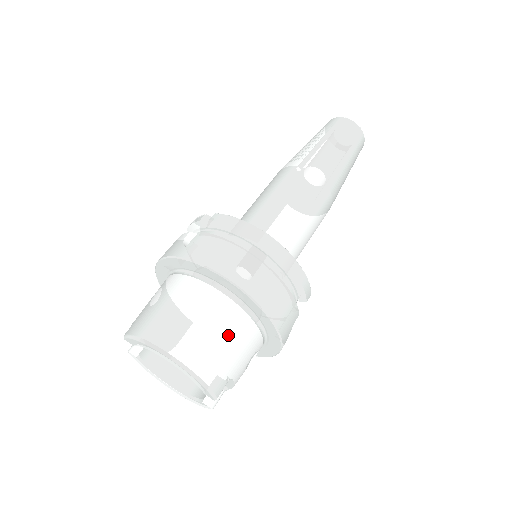
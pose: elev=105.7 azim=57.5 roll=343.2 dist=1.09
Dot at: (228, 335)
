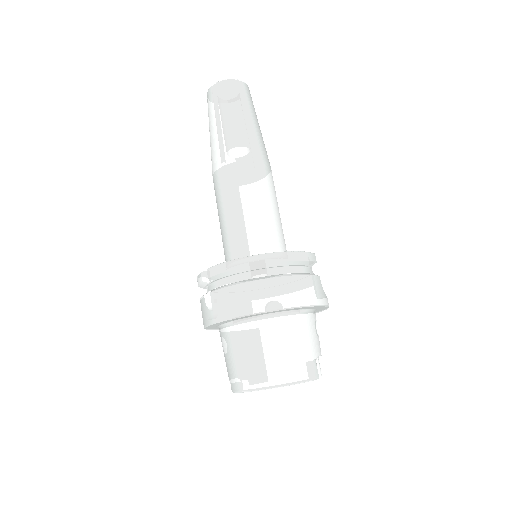
Dot at: (290, 340)
